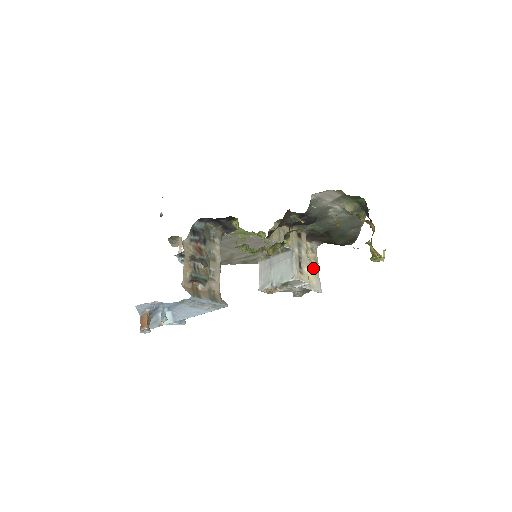
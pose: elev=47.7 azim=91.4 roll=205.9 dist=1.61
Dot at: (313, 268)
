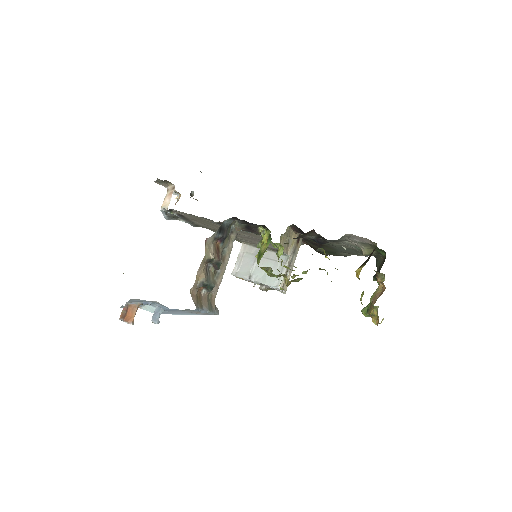
Dot at: occluded
